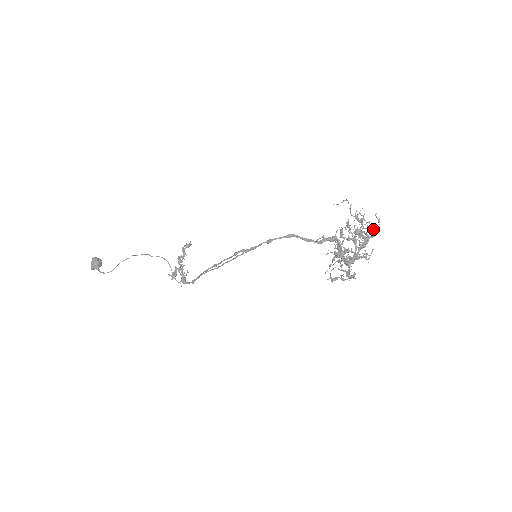
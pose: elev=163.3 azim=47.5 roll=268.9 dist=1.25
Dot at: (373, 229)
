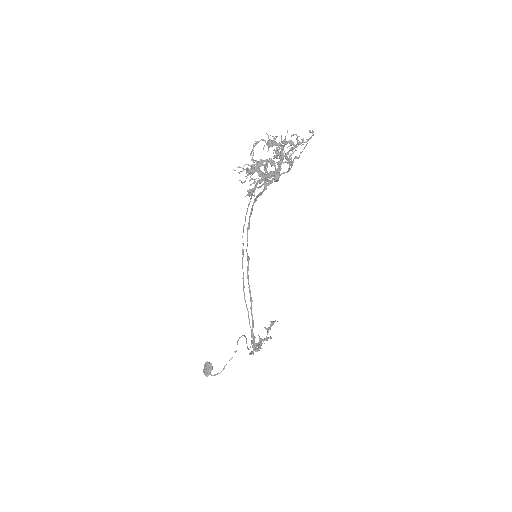
Dot at: (301, 139)
